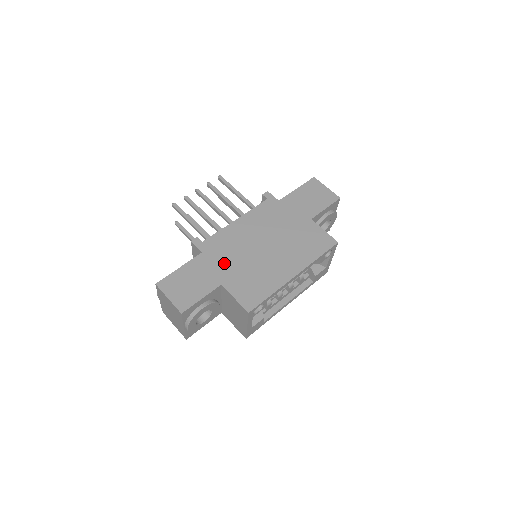
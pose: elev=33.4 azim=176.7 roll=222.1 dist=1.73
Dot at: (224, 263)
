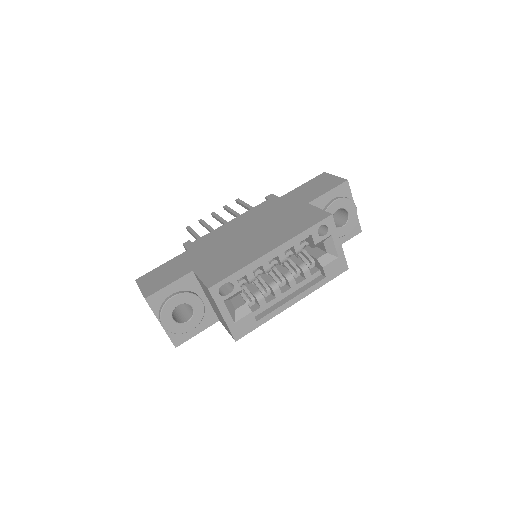
Dot at: (204, 254)
